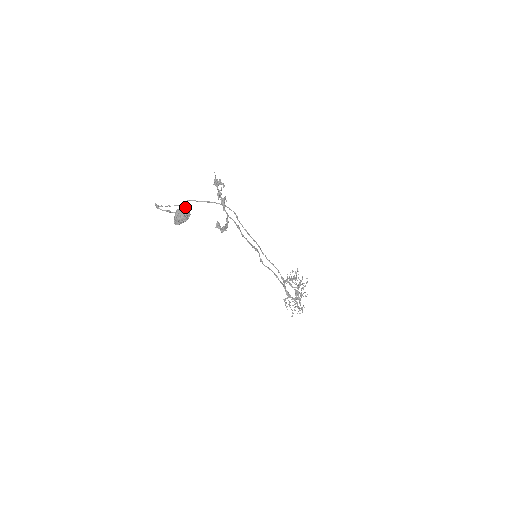
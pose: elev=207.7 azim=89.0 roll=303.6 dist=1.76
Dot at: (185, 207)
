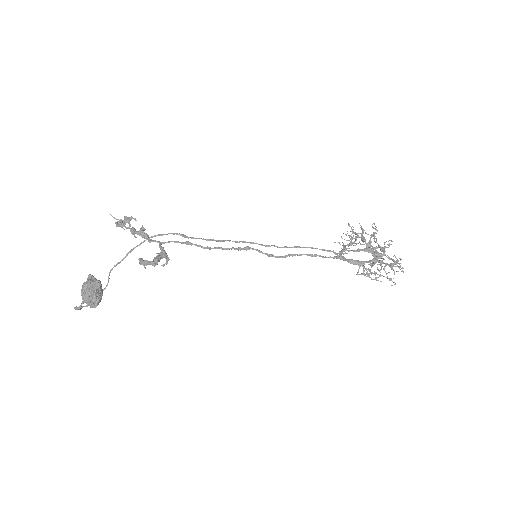
Dot at: (87, 279)
